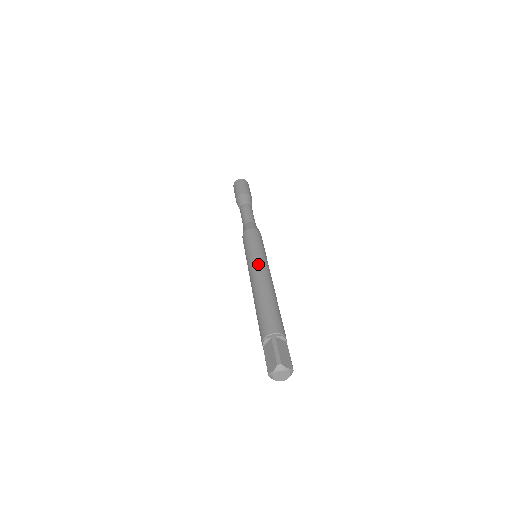
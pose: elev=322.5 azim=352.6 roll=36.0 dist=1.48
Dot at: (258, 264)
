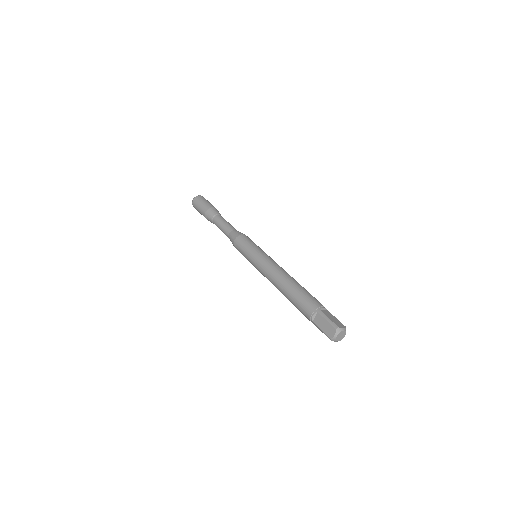
Dot at: (266, 262)
